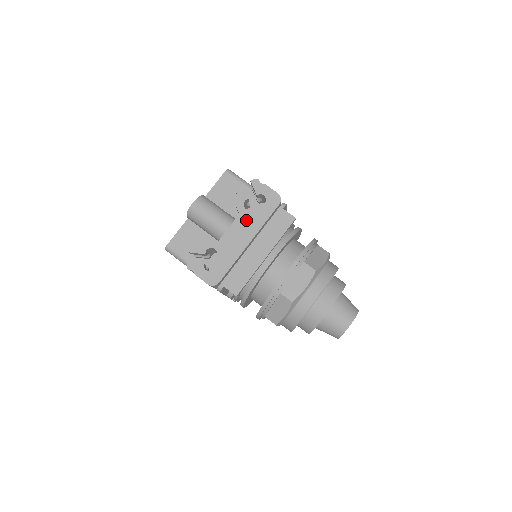
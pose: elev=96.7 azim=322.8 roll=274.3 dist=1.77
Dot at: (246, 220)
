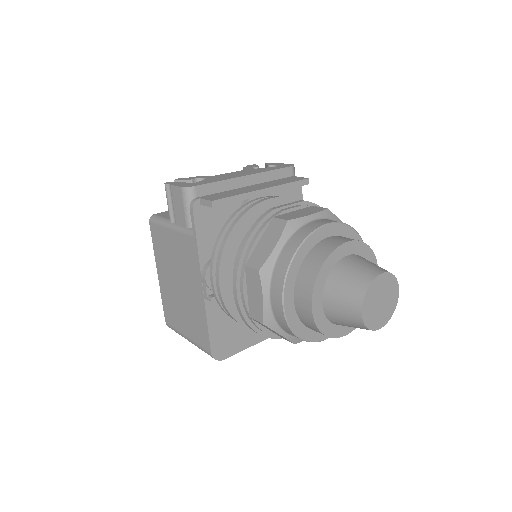
Dot at: (250, 170)
